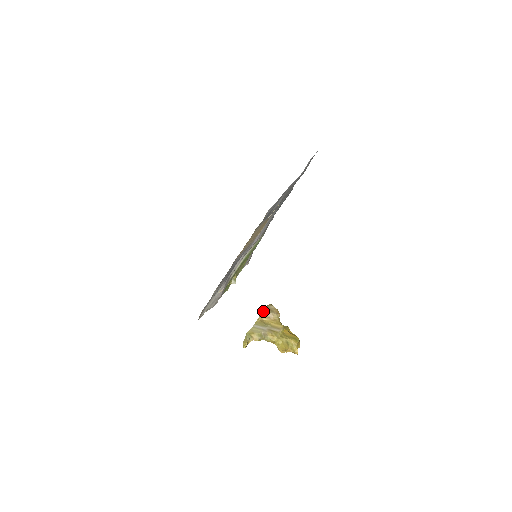
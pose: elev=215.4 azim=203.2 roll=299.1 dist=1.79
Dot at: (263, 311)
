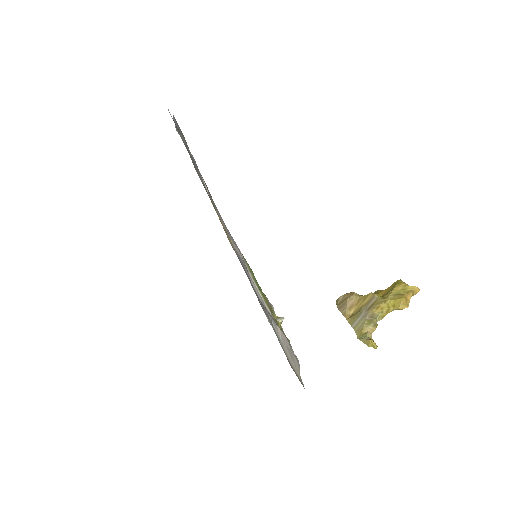
Dot at: (340, 311)
